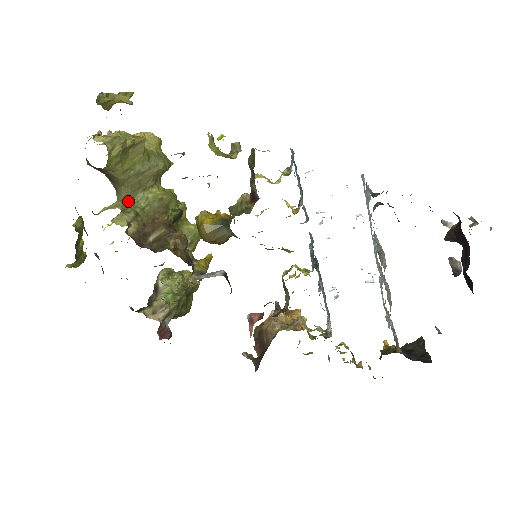
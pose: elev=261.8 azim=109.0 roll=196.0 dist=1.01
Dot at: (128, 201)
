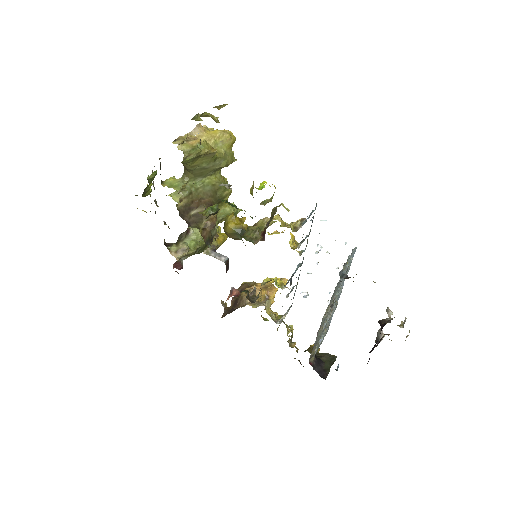
Dot at: (188, 182)
